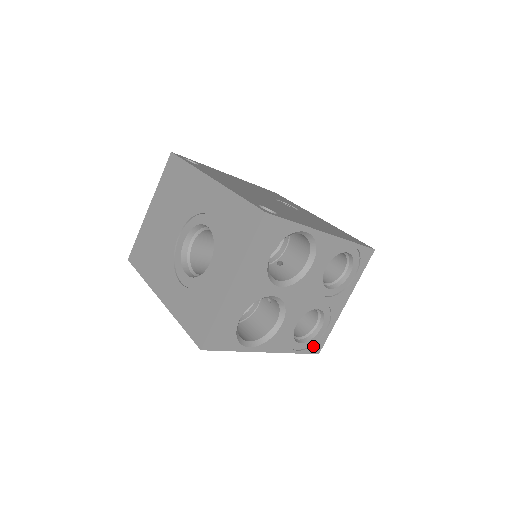
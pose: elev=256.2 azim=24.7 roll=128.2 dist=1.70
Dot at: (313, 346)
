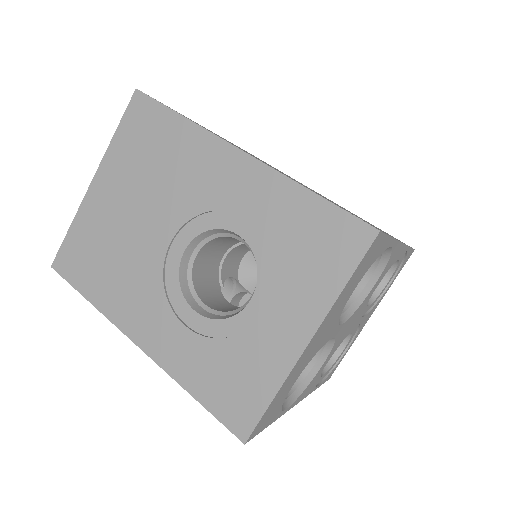
Dot at: (330, 373)
